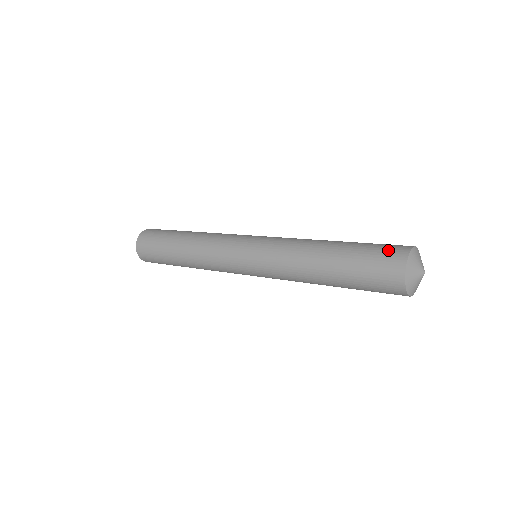
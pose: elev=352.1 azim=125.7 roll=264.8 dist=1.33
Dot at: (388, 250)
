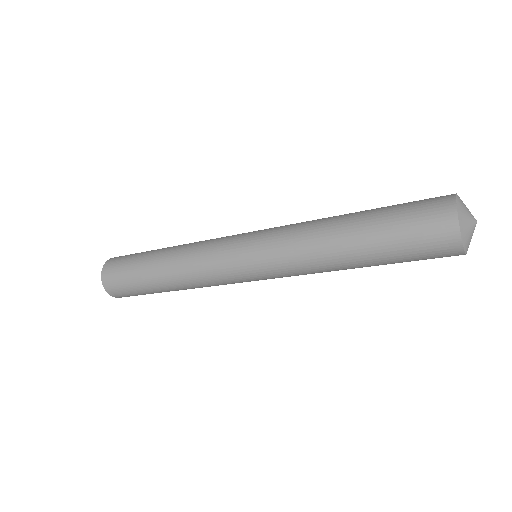
Dot at: occluded
